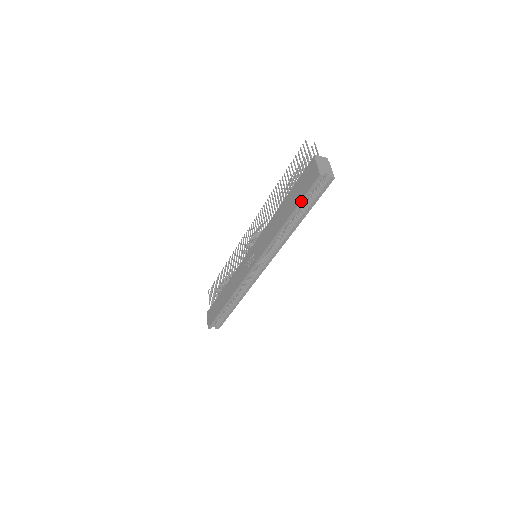
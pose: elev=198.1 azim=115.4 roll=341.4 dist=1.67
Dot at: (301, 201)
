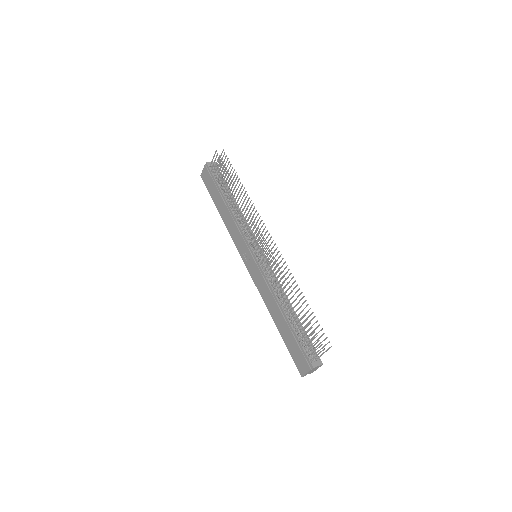
Dot at: (288, 348)
